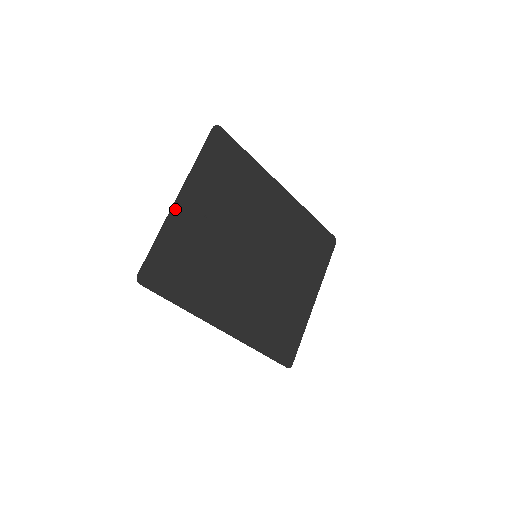
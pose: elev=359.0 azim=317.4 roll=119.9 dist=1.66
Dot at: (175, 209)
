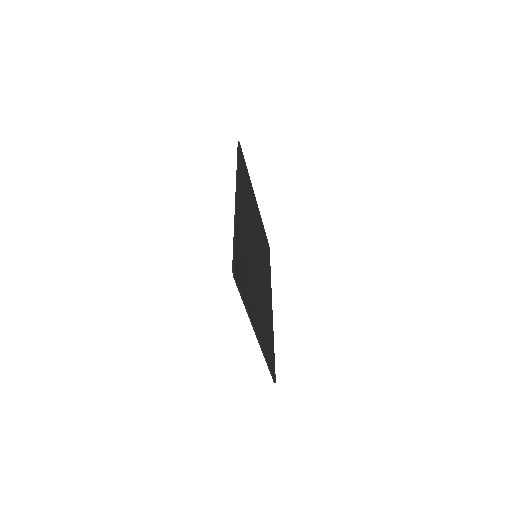
Dot at: (253, 192)
